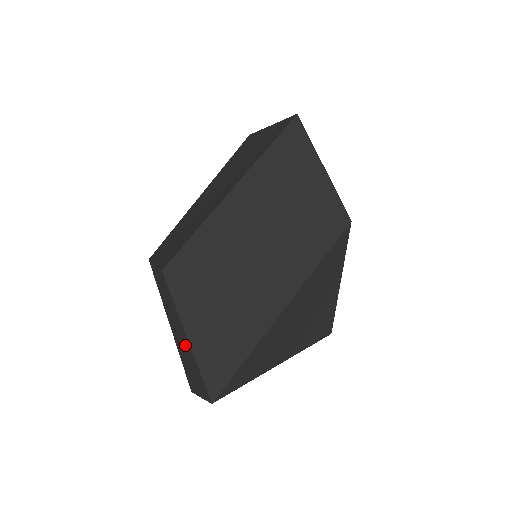
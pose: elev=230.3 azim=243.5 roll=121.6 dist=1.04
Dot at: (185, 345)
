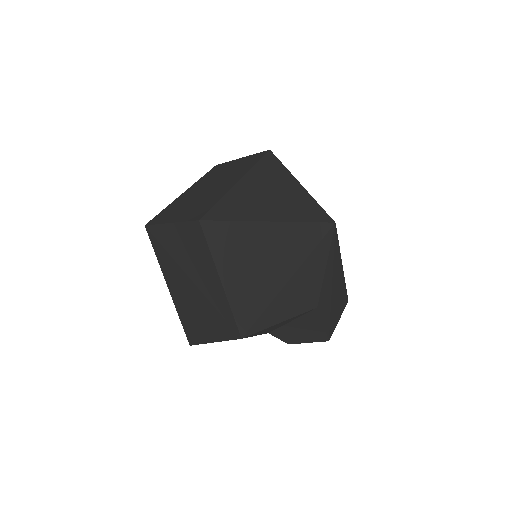
Dot at: (182, 250)
